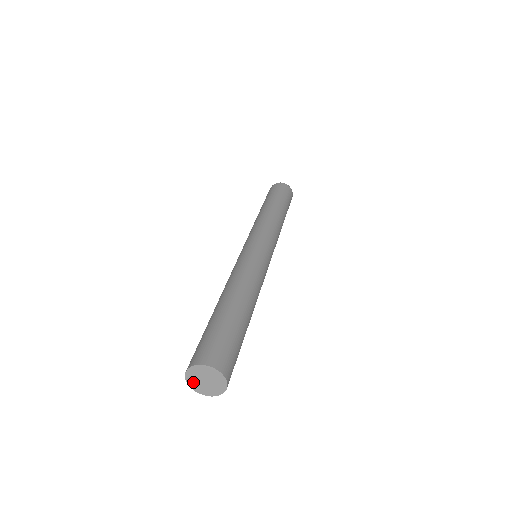
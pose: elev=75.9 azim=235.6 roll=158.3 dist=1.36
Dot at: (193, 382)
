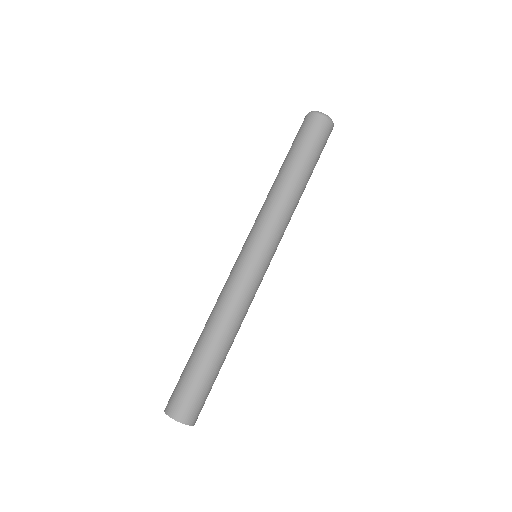
Dot at: occluded
